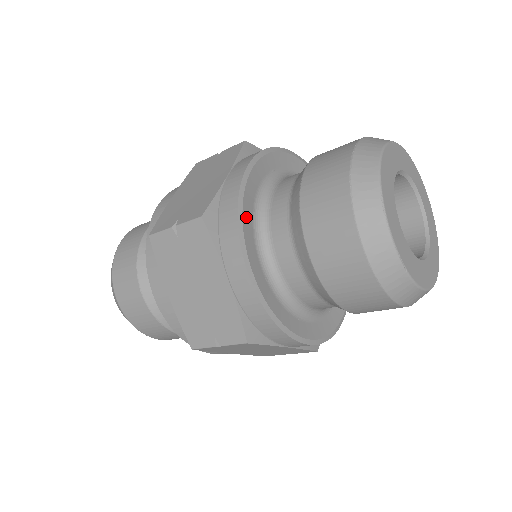
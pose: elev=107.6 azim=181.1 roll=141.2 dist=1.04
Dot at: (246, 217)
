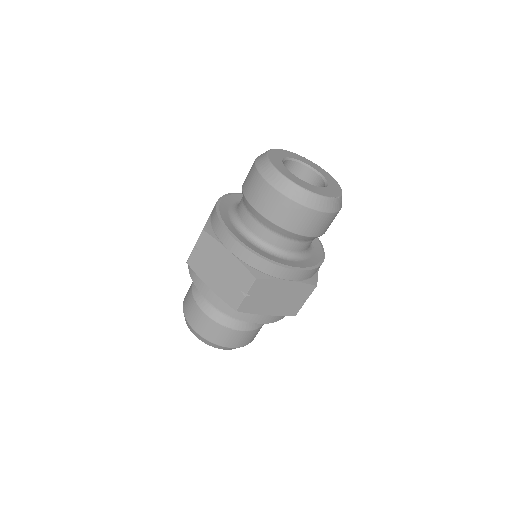
Dot at: (235, 197)
